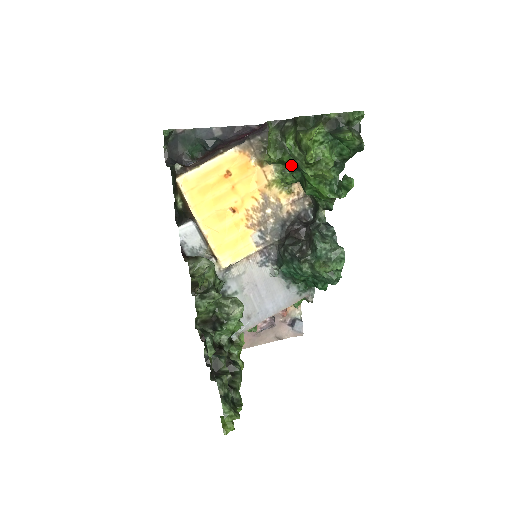
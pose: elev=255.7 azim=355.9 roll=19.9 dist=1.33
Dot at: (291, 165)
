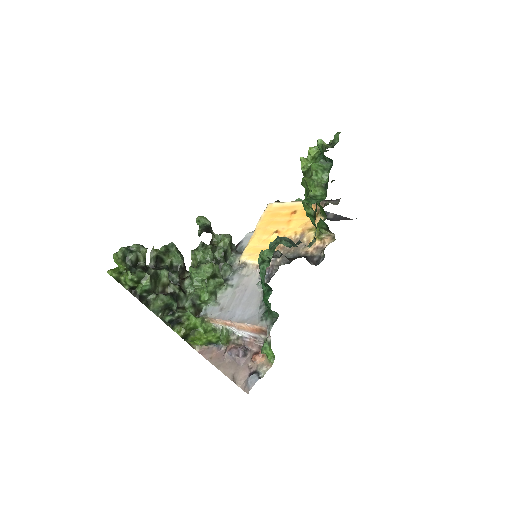
Dot at: (319, 203)
